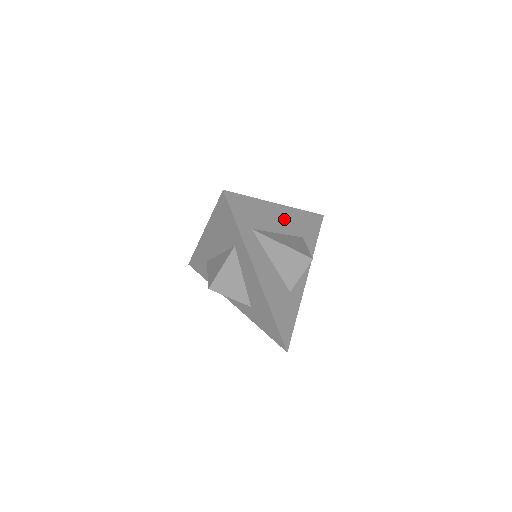
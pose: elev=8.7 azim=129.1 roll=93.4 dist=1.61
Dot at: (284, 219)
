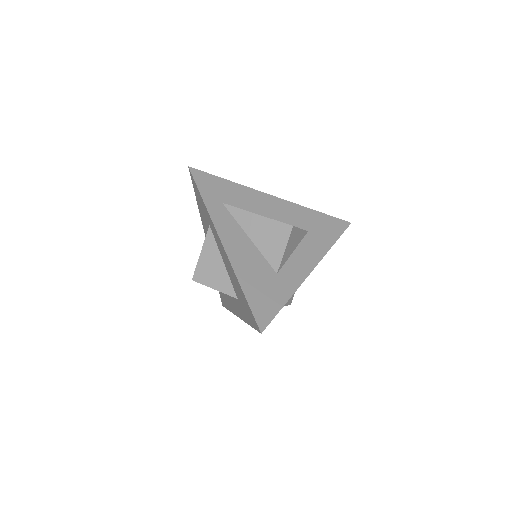
Dot at: (277, 208)
